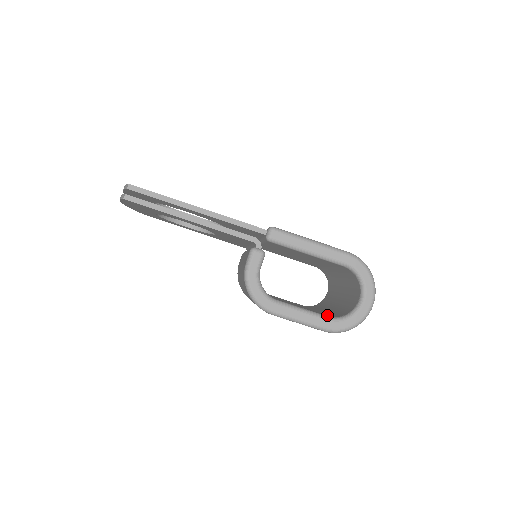
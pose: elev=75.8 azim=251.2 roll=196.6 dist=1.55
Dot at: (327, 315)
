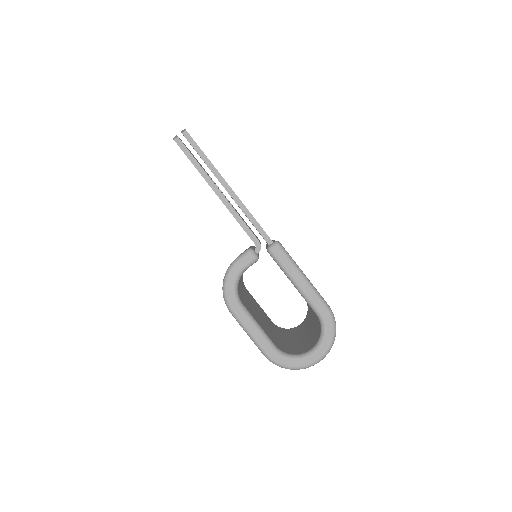
Dot at: (277, 344)
